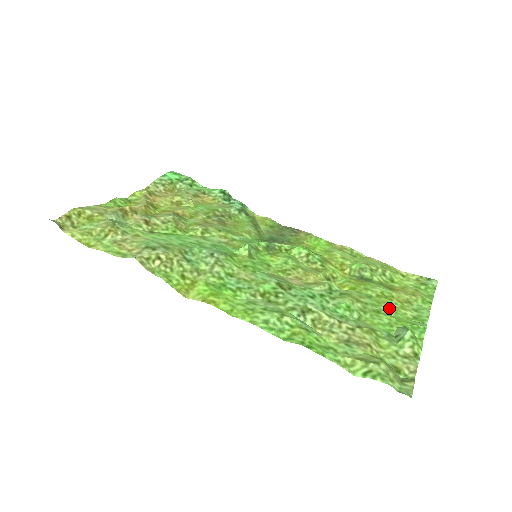
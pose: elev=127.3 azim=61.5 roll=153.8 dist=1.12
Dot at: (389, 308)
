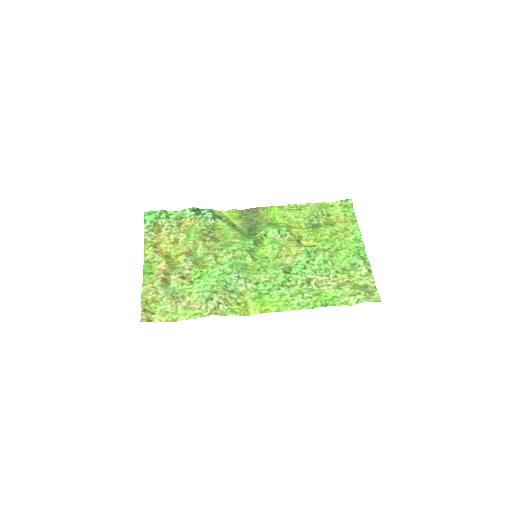
Dot at: (340, 242)
